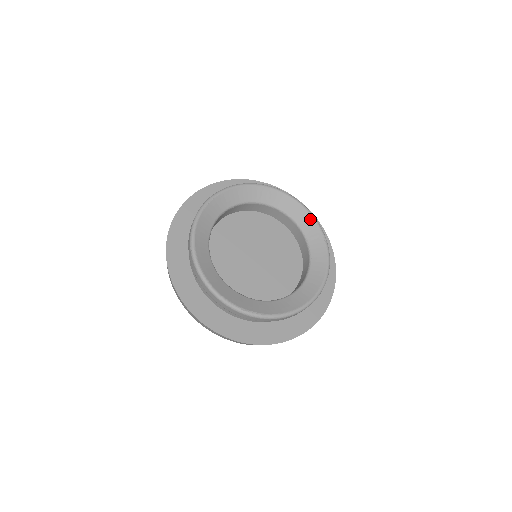
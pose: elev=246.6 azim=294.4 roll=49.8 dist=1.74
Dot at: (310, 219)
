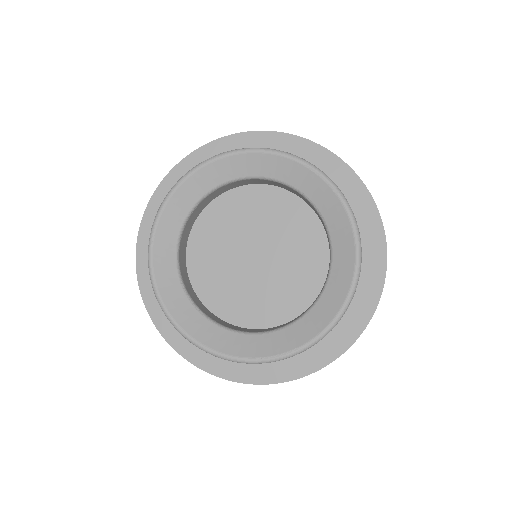
Dot at: (300, 169)
